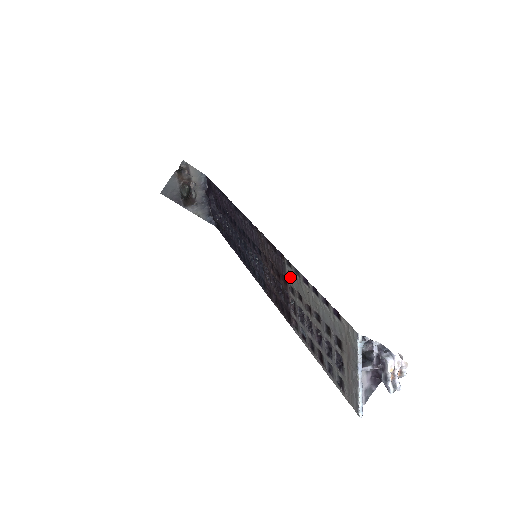
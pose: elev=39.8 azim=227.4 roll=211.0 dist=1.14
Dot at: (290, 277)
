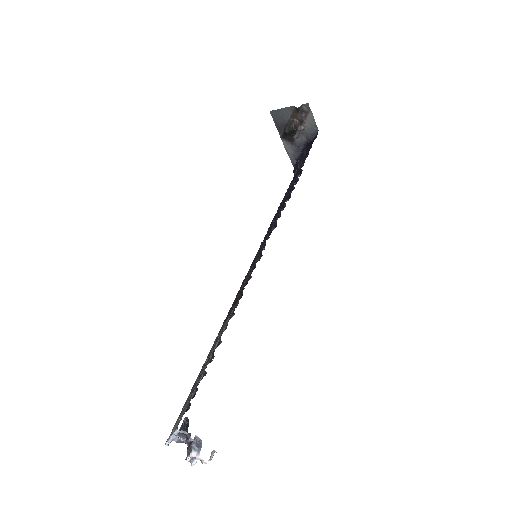
Dot at: (228, 318)
